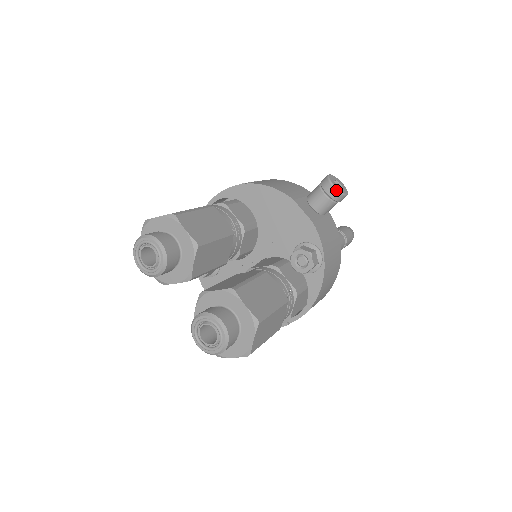
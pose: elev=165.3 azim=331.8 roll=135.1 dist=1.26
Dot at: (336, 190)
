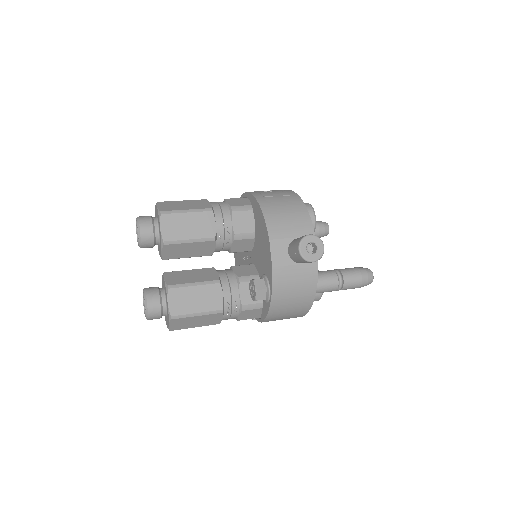
Dot at: (300, 254)
